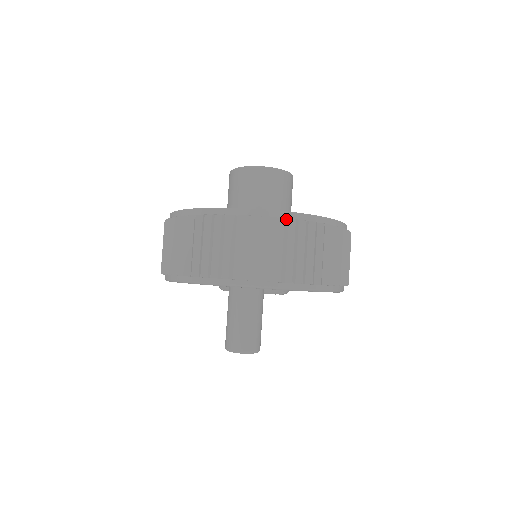
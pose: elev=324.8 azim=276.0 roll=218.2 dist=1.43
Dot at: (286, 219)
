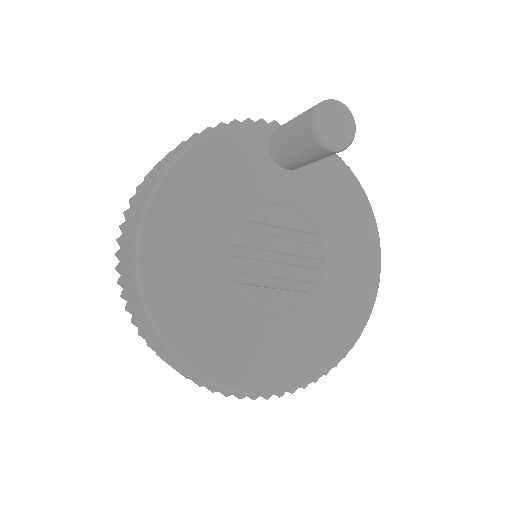
Dot at: occluded
